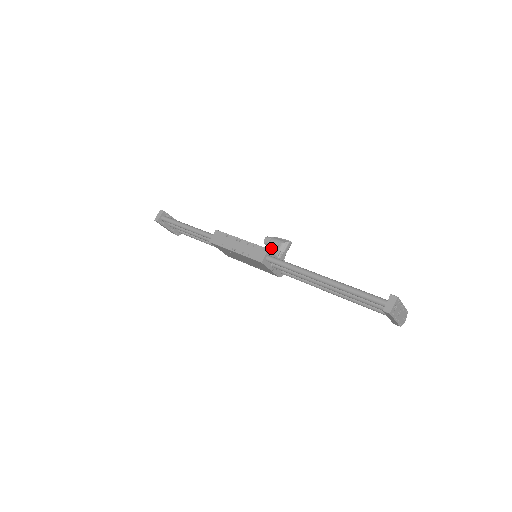
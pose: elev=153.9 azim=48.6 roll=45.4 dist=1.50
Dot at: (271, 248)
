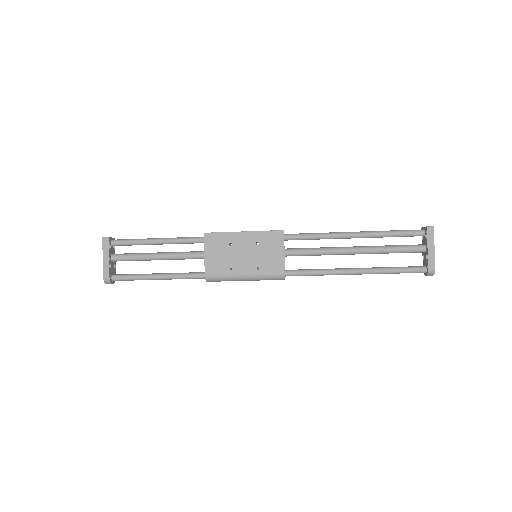
Dot at: occluded
